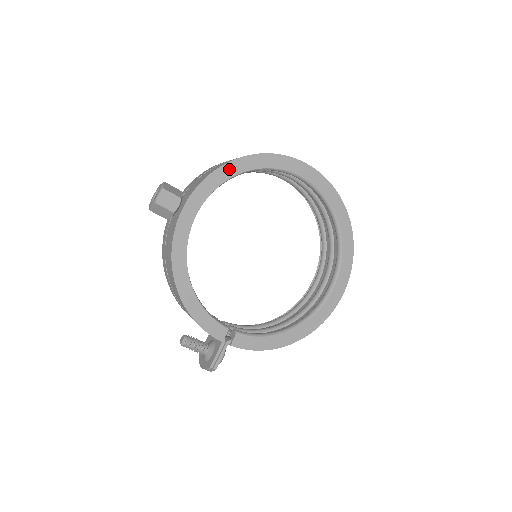
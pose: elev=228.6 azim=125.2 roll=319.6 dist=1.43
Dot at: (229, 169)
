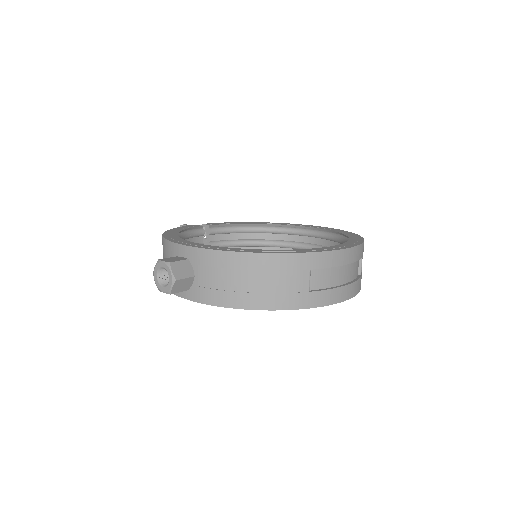
Dot at: (248, 307)
